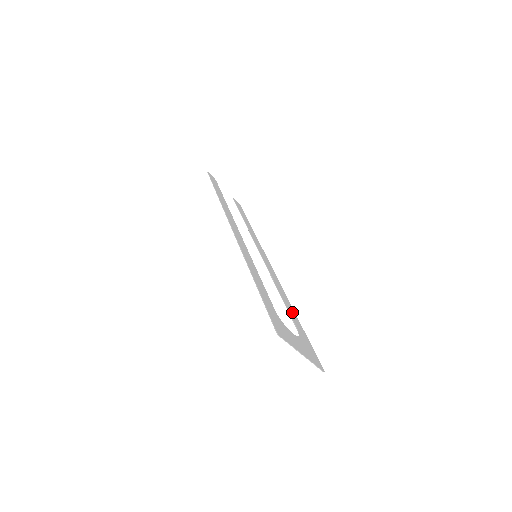
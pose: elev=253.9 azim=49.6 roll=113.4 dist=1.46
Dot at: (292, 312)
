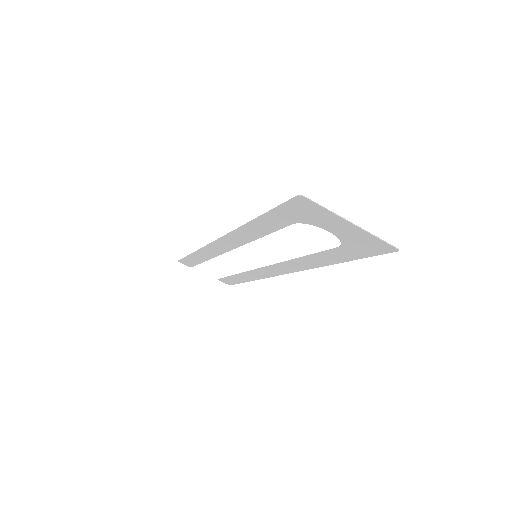
Dot at: (324, 259)
